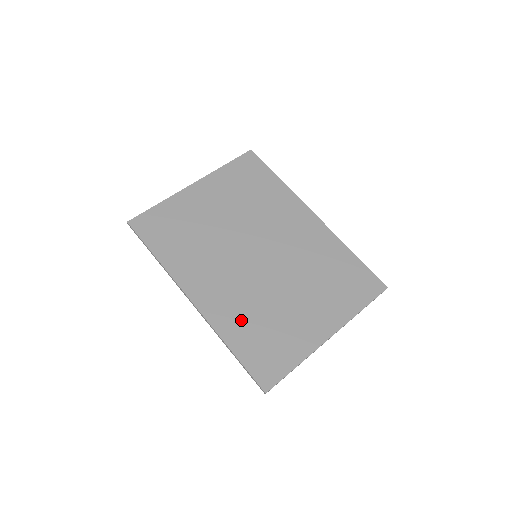
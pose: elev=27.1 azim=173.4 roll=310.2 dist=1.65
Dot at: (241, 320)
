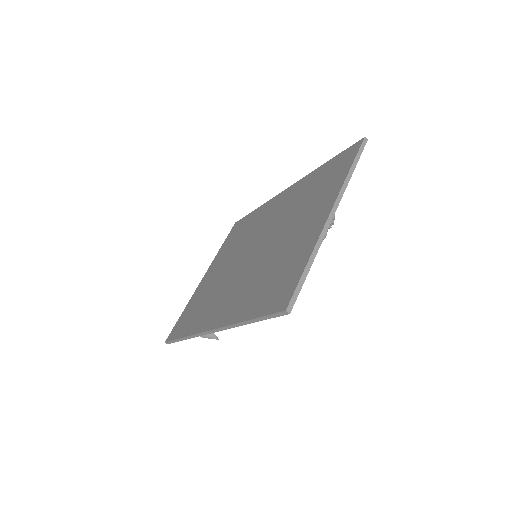
Dot at: (250, 295)
